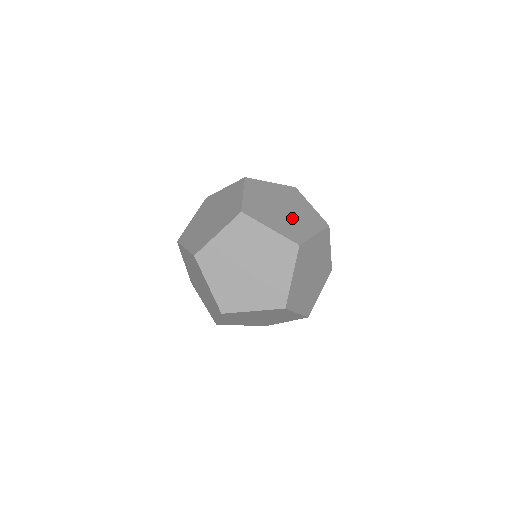
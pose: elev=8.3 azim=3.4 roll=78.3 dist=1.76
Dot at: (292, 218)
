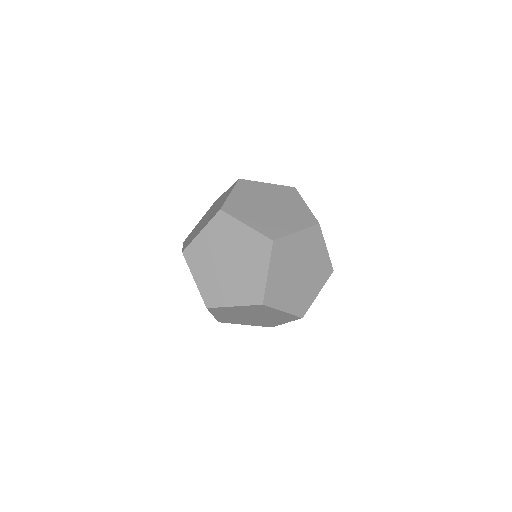
Dot at: (276, 216)
